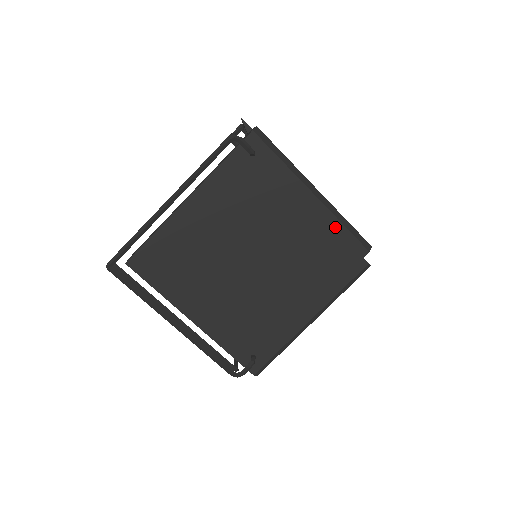
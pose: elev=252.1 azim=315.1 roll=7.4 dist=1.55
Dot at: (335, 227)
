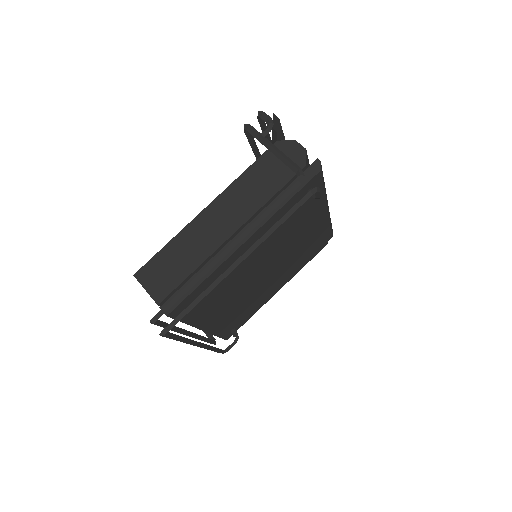
Dot at: (325, 228)
